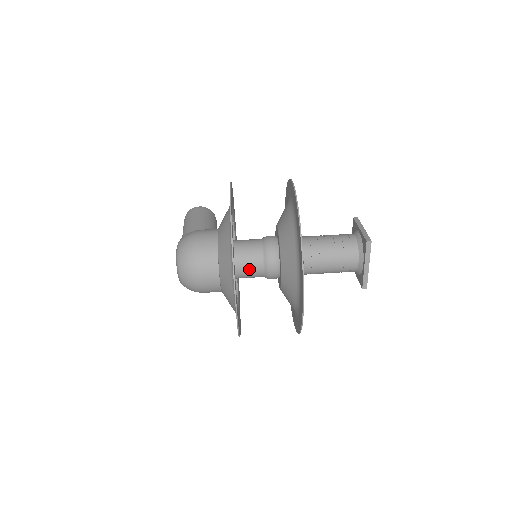
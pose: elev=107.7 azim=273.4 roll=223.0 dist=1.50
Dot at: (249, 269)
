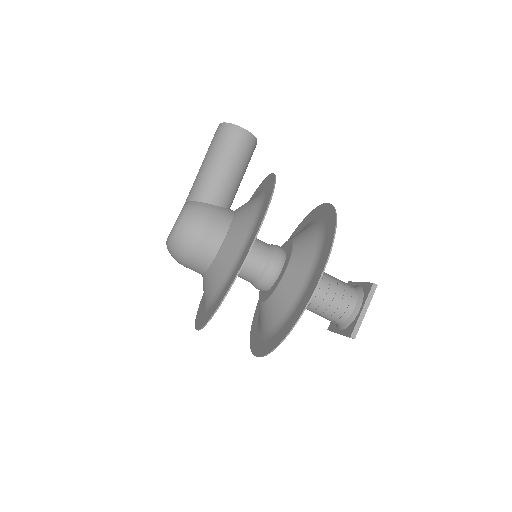
Dot at: occluded
